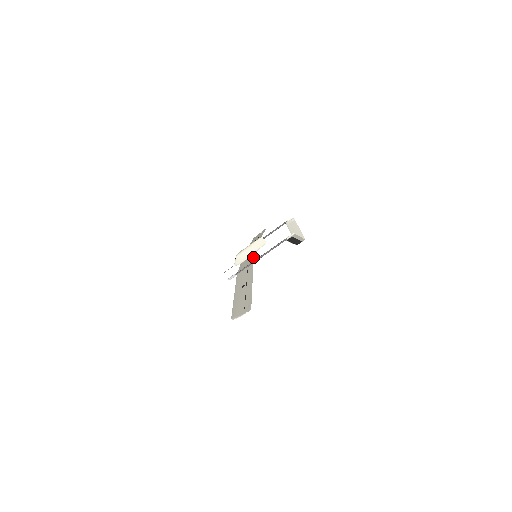
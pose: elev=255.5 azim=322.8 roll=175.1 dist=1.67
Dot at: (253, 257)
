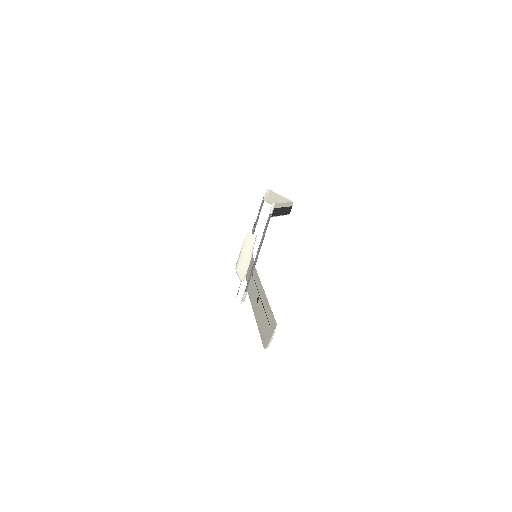
Dot at: (252, 260)
